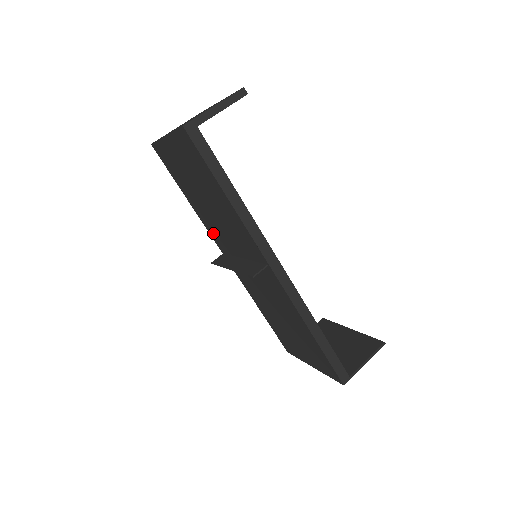
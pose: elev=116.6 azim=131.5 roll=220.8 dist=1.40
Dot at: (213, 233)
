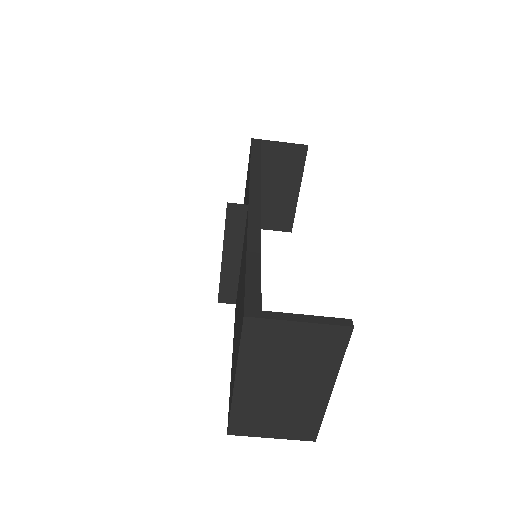
Dot at: occluded
